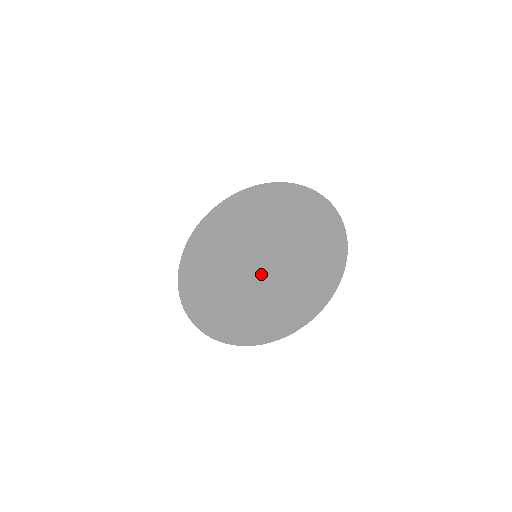
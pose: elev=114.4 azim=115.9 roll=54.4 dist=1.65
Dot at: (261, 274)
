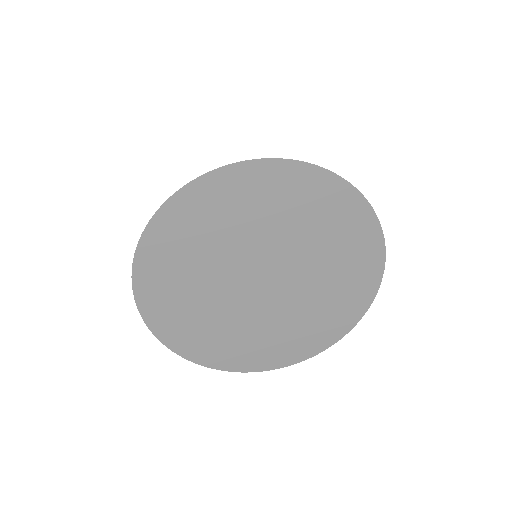
Dot at: (257, 289)
